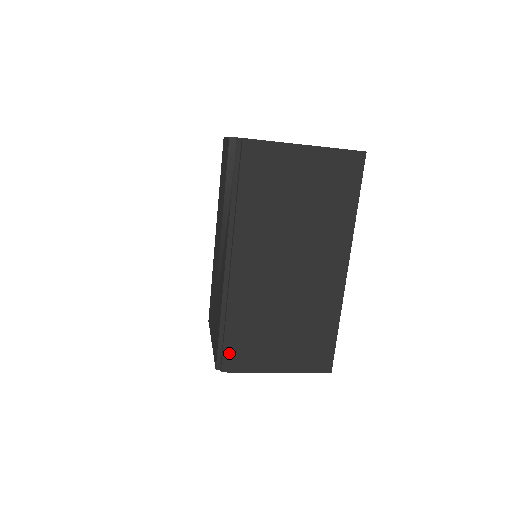
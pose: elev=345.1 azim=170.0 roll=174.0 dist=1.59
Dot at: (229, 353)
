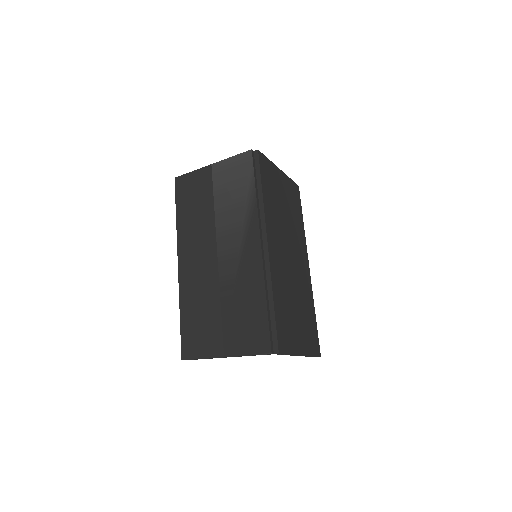
Dot at: (279, 332)
